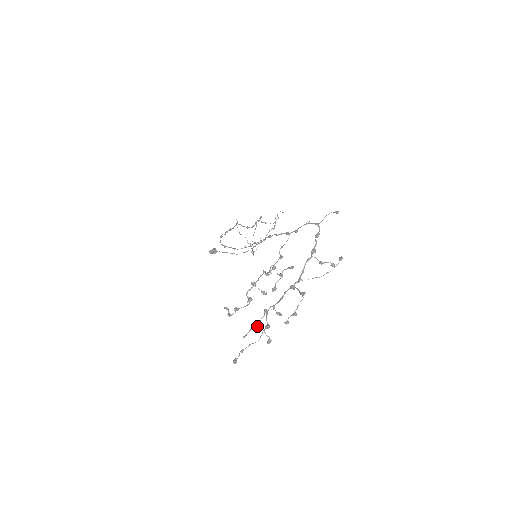
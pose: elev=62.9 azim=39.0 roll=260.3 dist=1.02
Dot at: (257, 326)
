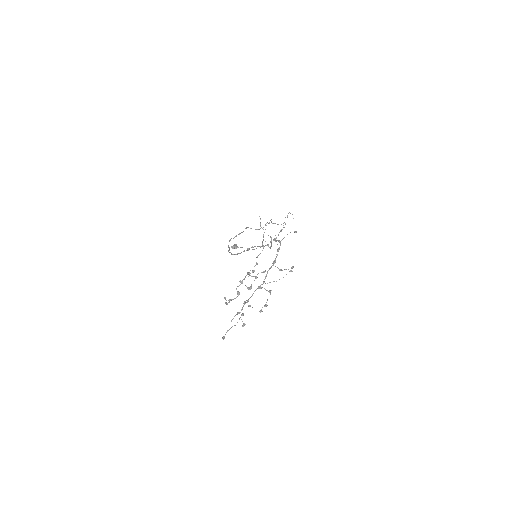
Dot at: (239, 313)
